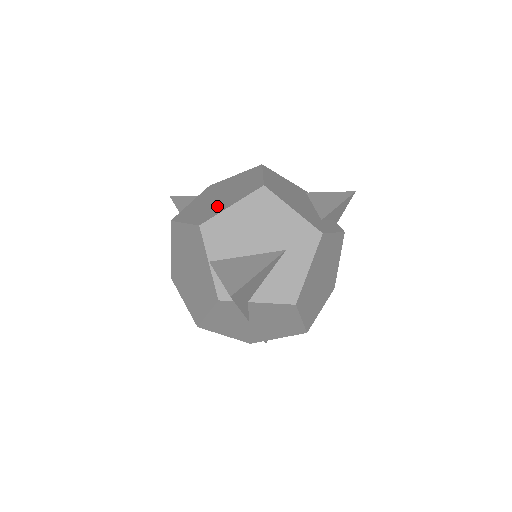
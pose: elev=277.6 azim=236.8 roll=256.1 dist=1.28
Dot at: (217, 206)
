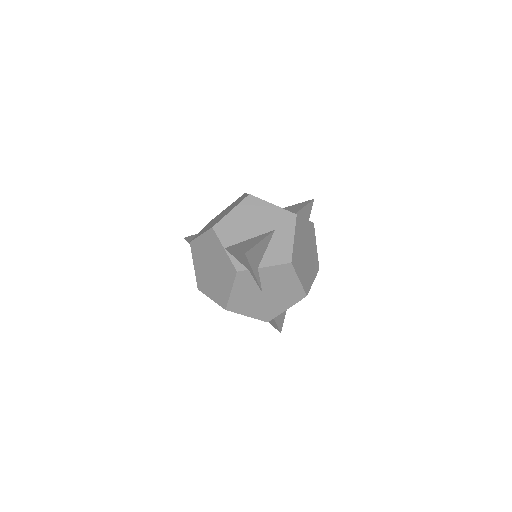
Dot at: (221, 217)
